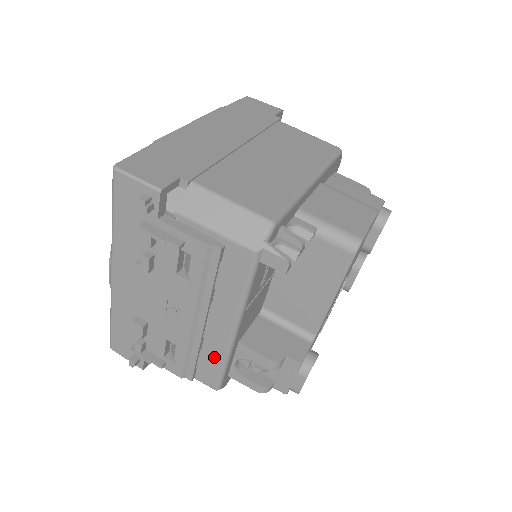
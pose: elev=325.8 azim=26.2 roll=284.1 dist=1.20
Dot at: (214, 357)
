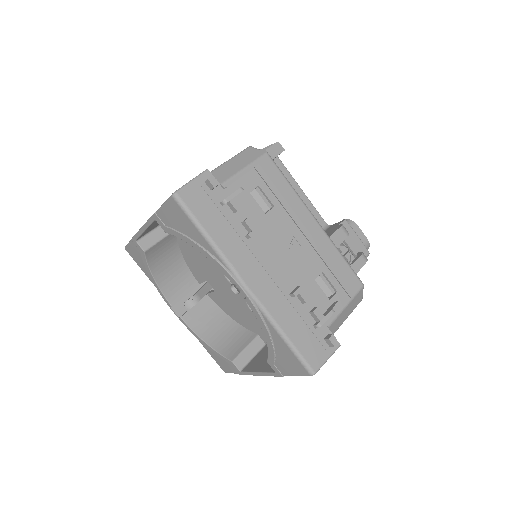
Dot at: (334, 258)
